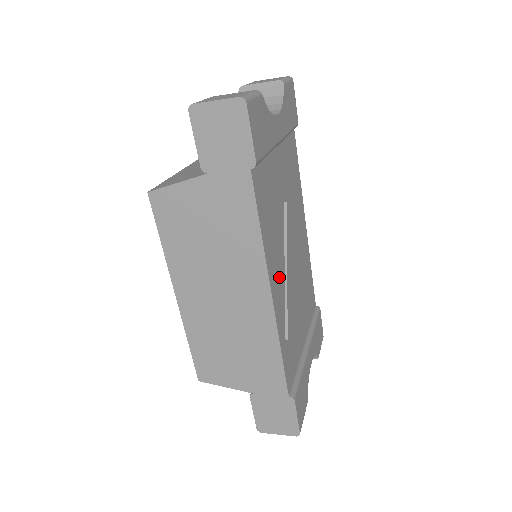
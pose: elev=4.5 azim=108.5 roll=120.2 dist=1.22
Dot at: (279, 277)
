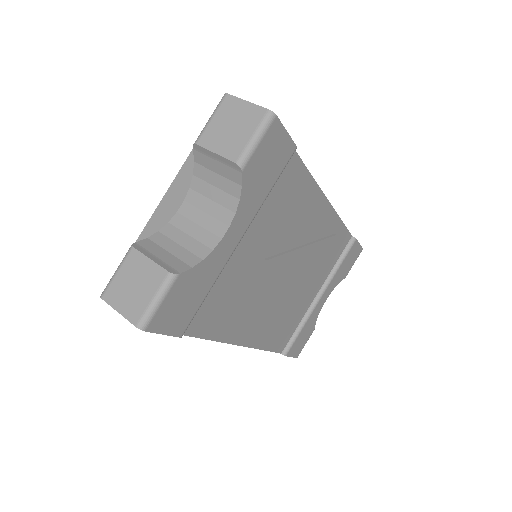
Dot at: (256, 319)
